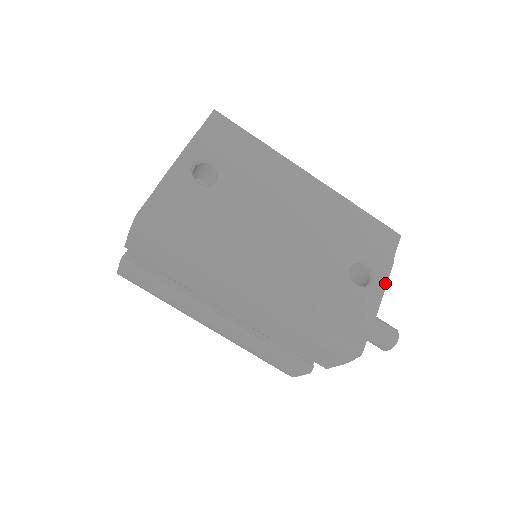
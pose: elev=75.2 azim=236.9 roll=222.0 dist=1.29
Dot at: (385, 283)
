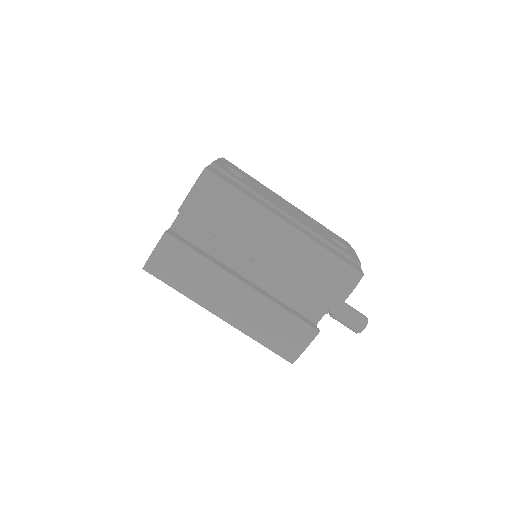
Dot at: (355, 254)
